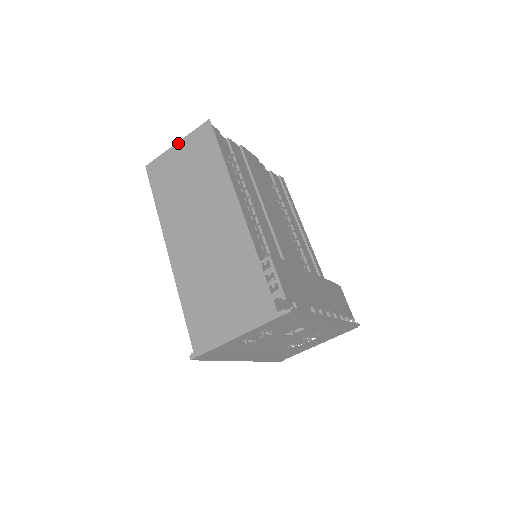
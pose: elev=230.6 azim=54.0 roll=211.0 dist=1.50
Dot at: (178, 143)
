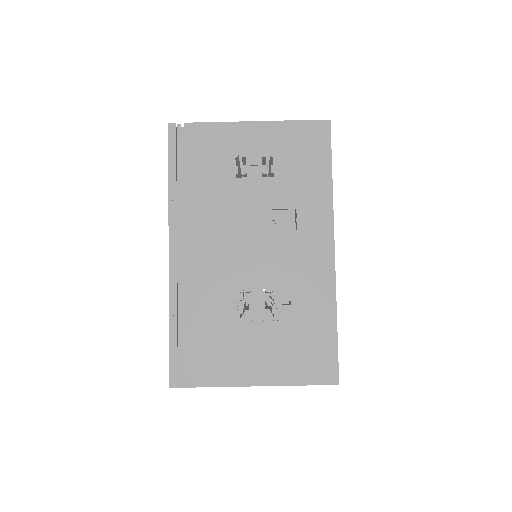
Dot at: occluded
